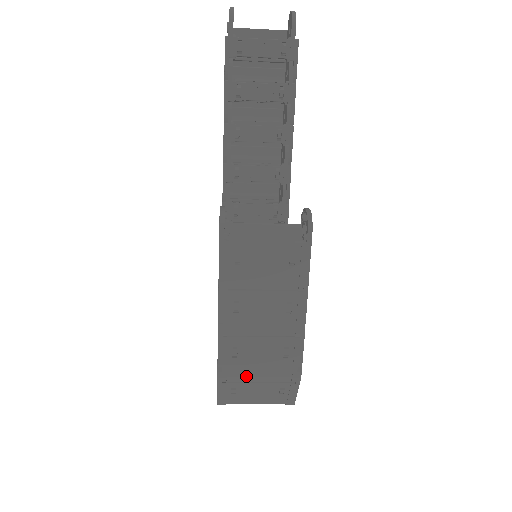
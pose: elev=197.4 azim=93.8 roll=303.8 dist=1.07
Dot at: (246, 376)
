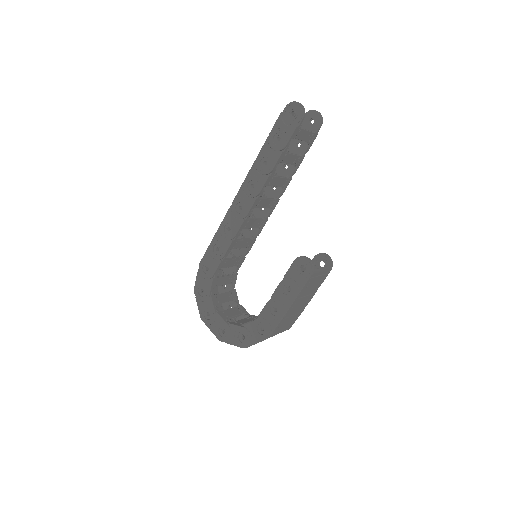
Dot at: (275, 334)
